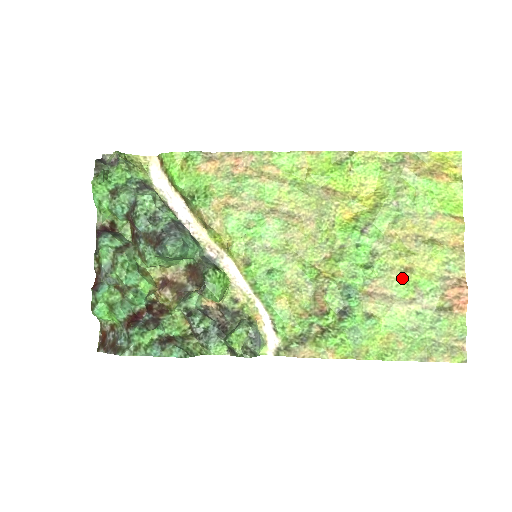
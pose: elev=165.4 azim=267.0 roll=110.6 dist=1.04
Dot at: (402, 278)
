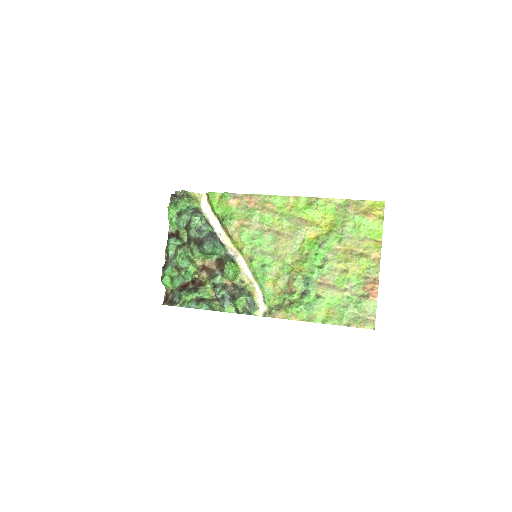
Dot at: (341, 275)
